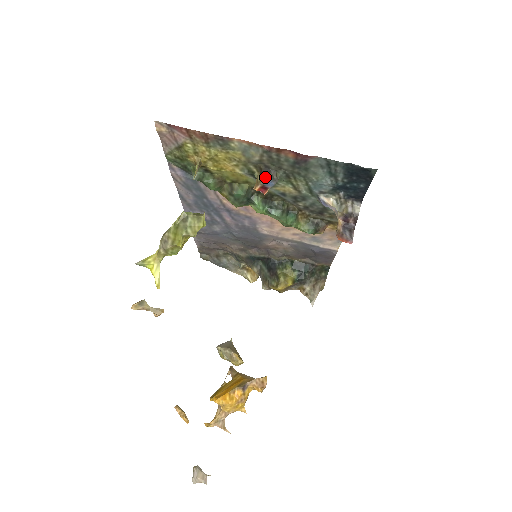
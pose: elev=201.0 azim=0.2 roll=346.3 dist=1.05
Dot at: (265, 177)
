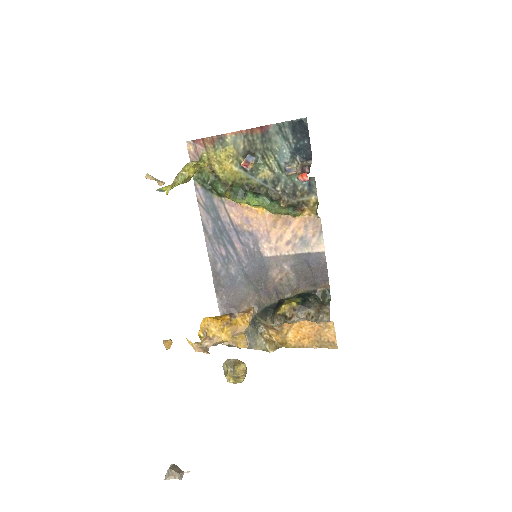
Dot at: (247, 155)
